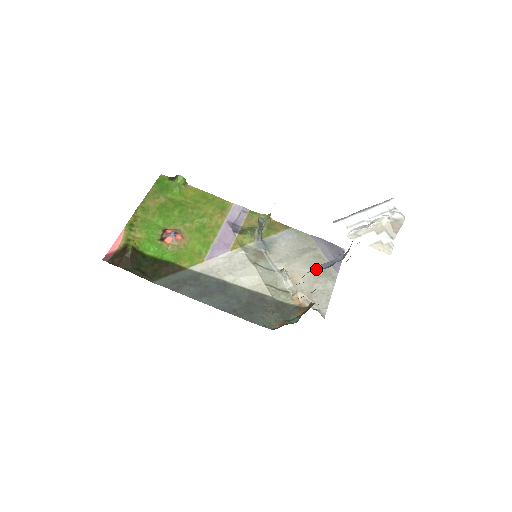
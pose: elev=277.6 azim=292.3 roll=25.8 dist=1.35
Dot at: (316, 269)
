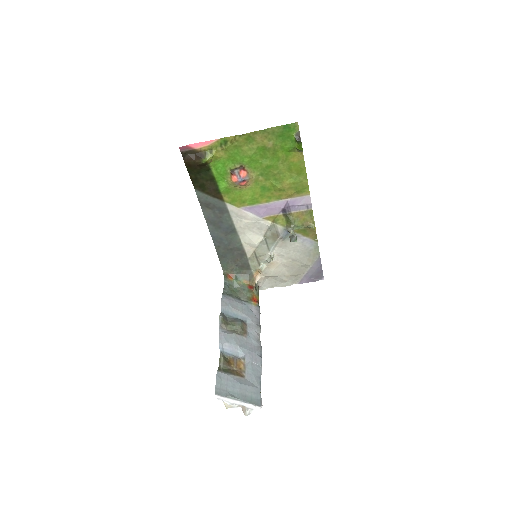
Dot at: (224, 348)
